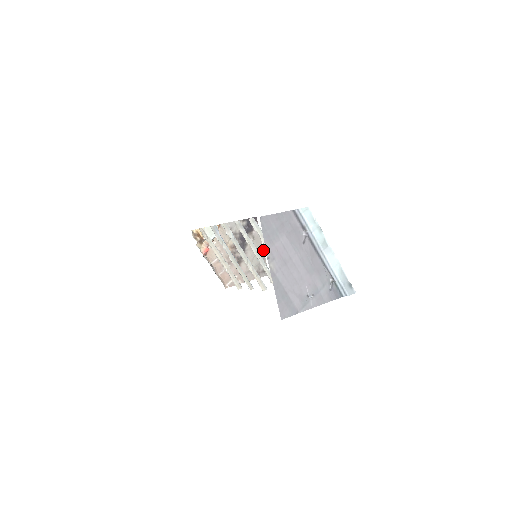
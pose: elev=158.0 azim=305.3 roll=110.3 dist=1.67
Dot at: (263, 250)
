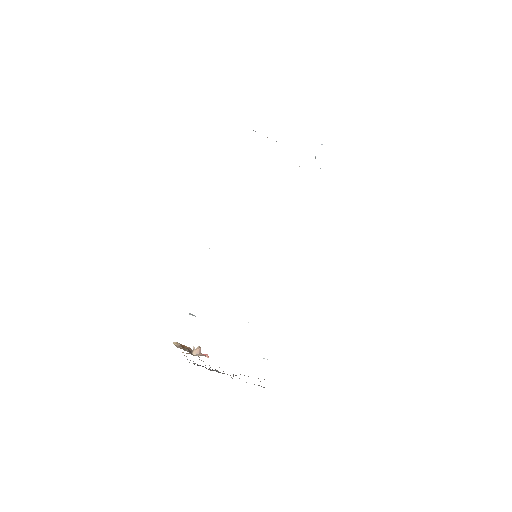
Dot at: occluded
